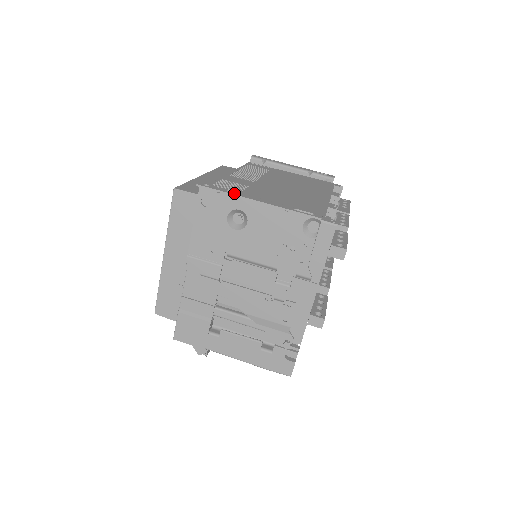
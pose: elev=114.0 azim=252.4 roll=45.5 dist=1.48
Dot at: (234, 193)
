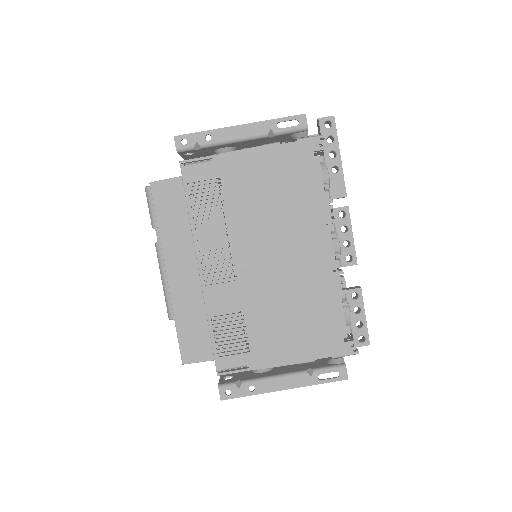
Dot at: (258, 391)
